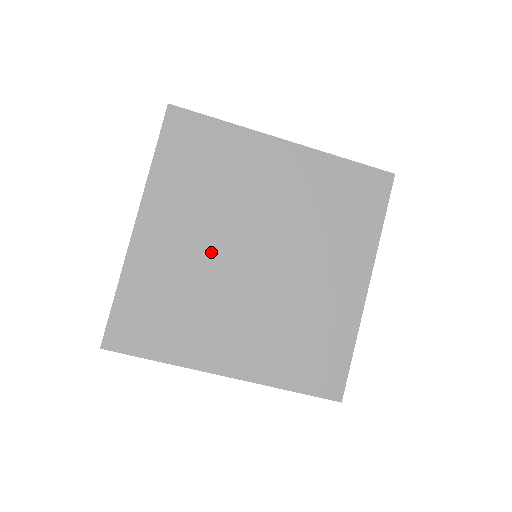
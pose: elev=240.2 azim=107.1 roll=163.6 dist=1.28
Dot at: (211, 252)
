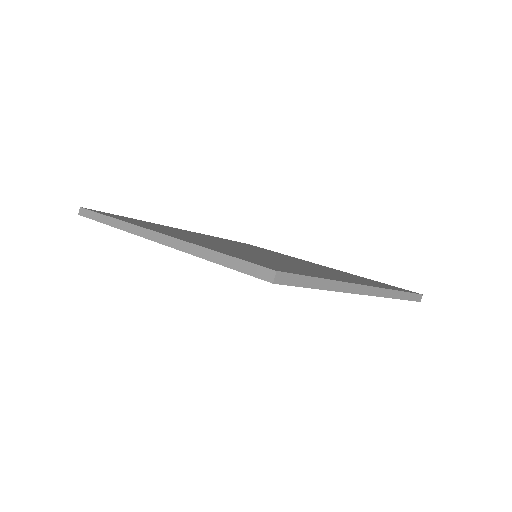
Dot at: occluded
